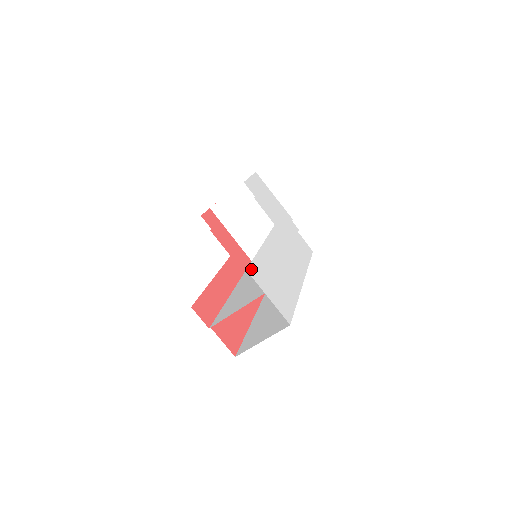
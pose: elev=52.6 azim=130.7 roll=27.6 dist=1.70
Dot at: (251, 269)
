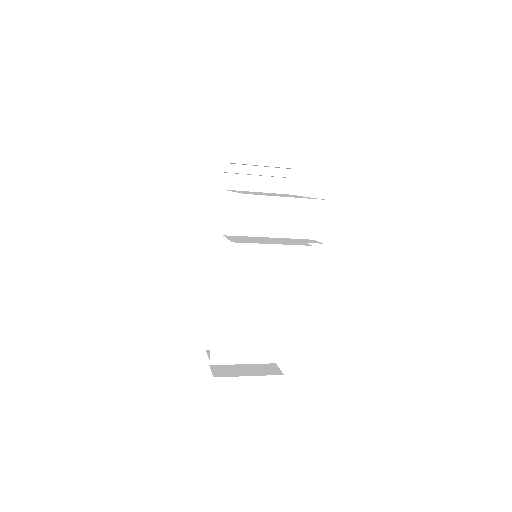
Dot at: occluded
